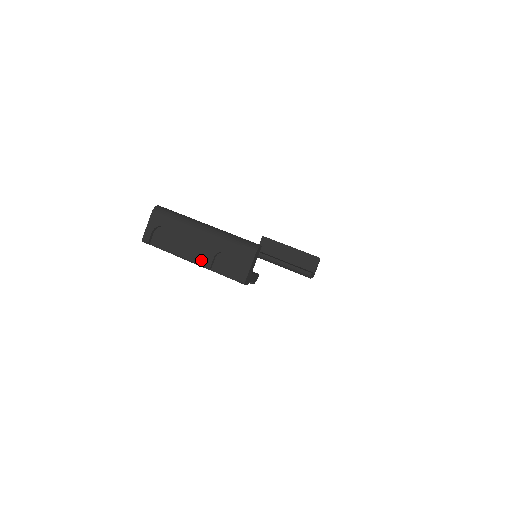
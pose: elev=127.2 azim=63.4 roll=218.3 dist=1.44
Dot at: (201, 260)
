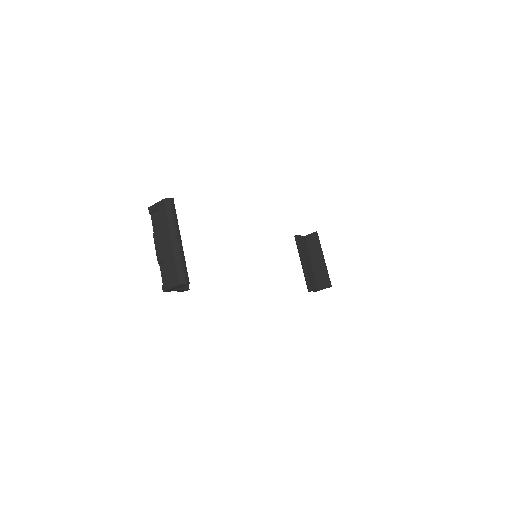
Dot at: (159, 254)
